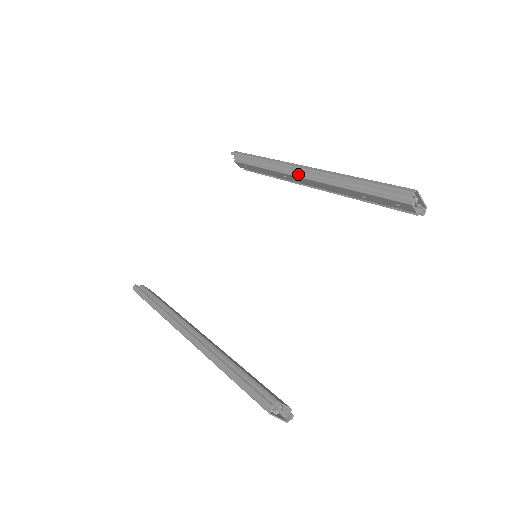
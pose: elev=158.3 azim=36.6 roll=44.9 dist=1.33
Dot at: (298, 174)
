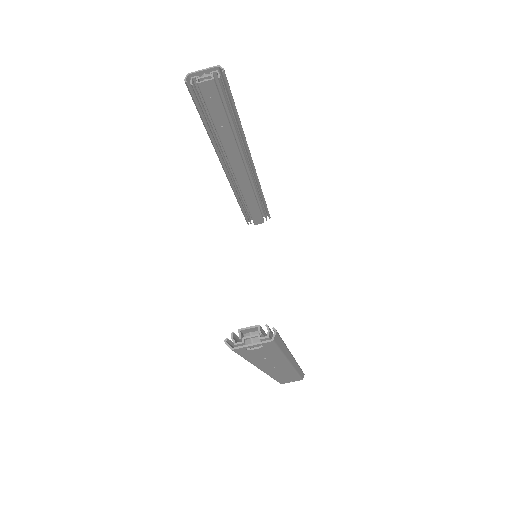
Dot at: occluded
